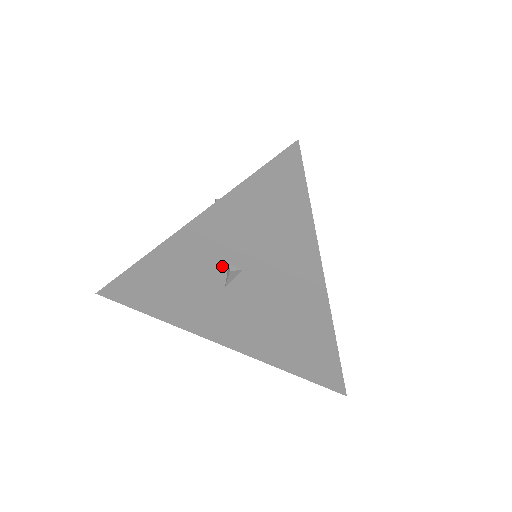
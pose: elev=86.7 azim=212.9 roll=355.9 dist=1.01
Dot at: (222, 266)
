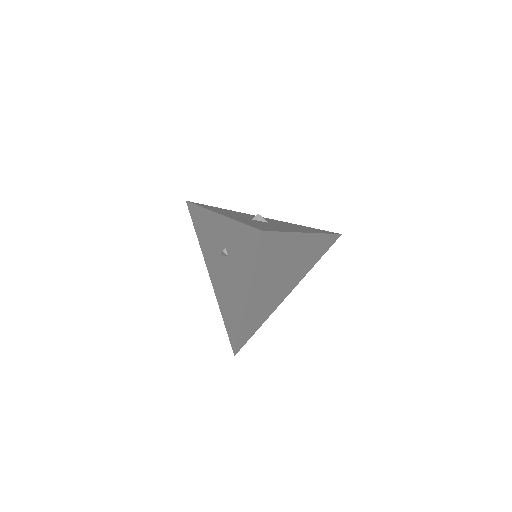
Dot at: (224, 246)
